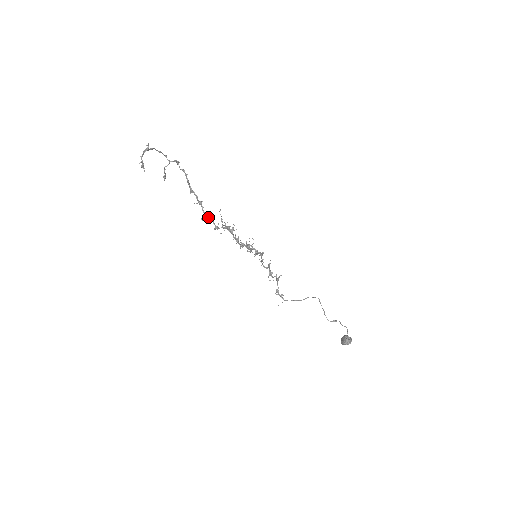
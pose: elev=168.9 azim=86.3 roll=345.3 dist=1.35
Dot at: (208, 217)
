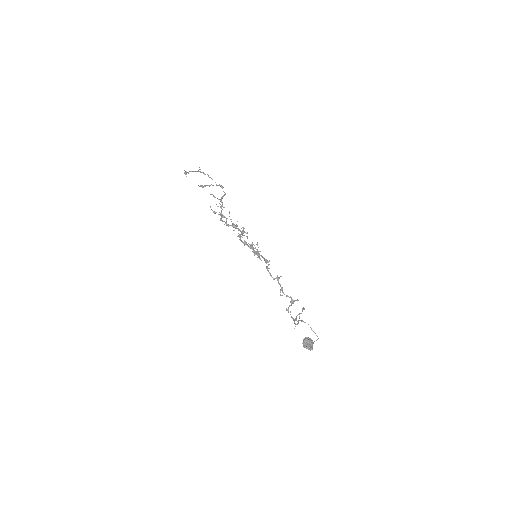
Dot at: (222, 215)
